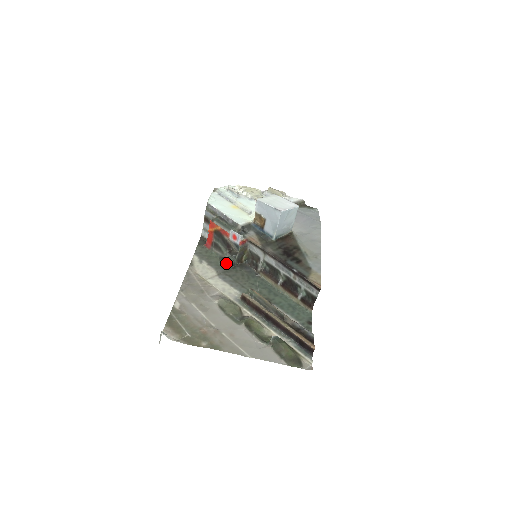
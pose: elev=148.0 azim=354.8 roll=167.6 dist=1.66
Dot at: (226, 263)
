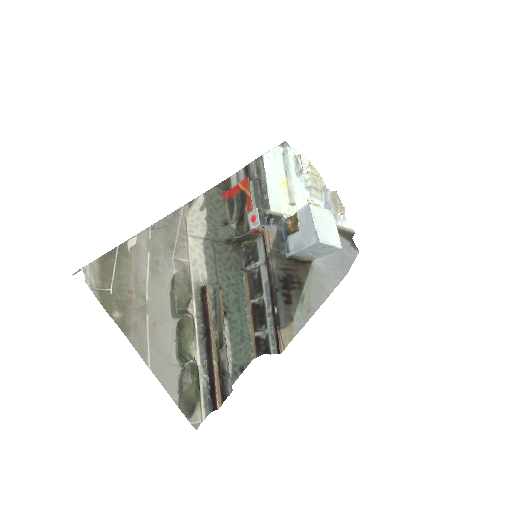
Dot at: (224, 232)
